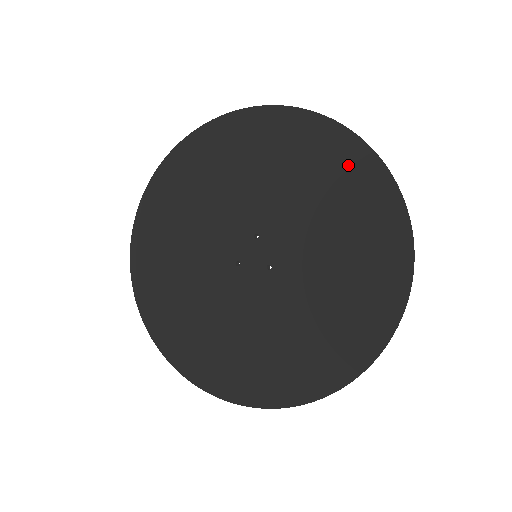
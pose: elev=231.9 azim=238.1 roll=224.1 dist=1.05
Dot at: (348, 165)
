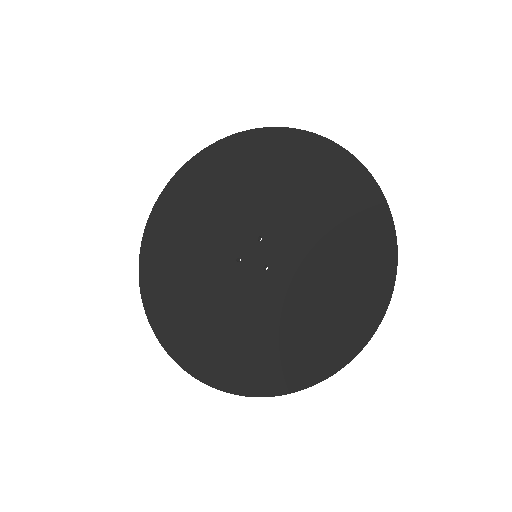
Dot at: (352, 191)
